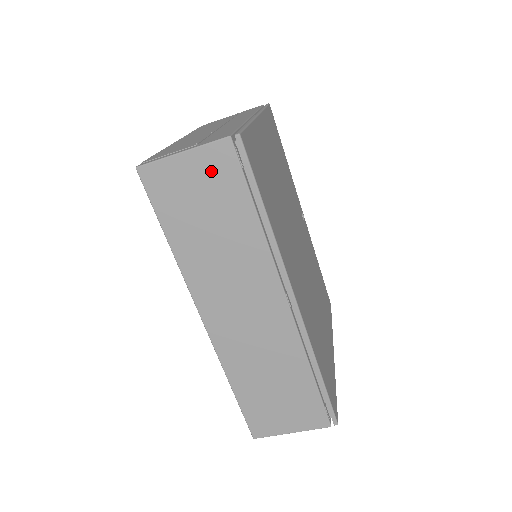
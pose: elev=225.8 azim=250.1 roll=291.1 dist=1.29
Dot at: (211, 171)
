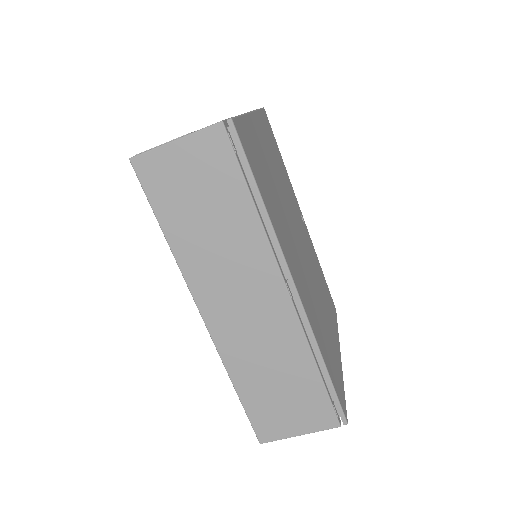
Dot at: (204, 158)
